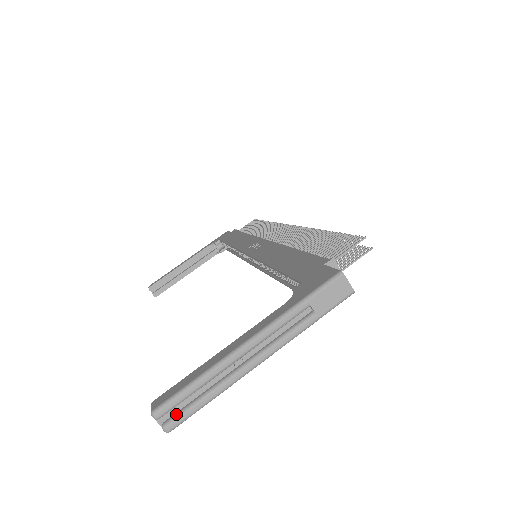
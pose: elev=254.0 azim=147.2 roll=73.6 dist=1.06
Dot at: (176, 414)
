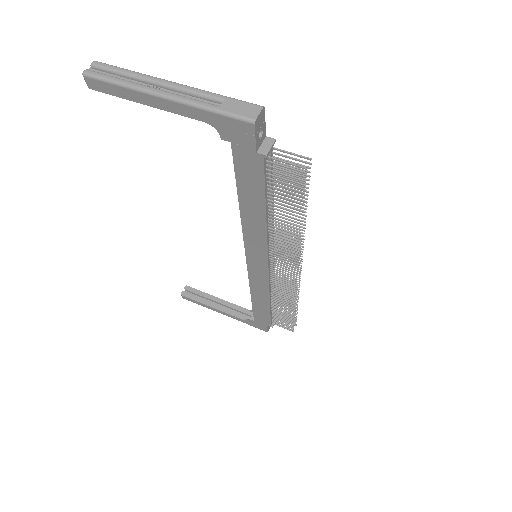
Dot at: (99, 73)
